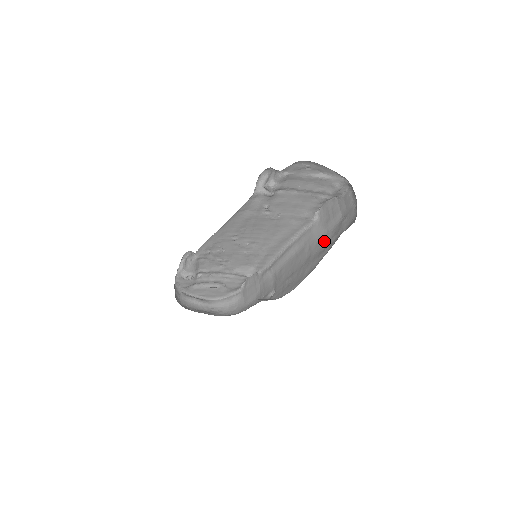
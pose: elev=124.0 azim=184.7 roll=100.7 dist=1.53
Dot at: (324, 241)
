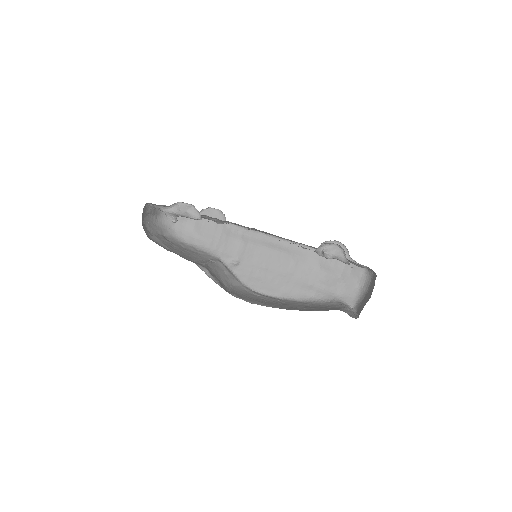
Dot at: (313, 277)
